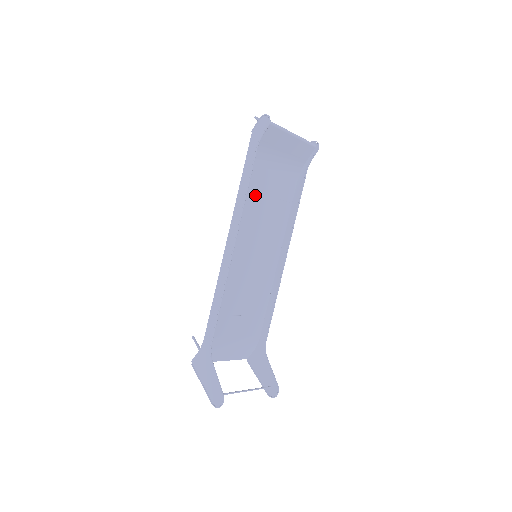
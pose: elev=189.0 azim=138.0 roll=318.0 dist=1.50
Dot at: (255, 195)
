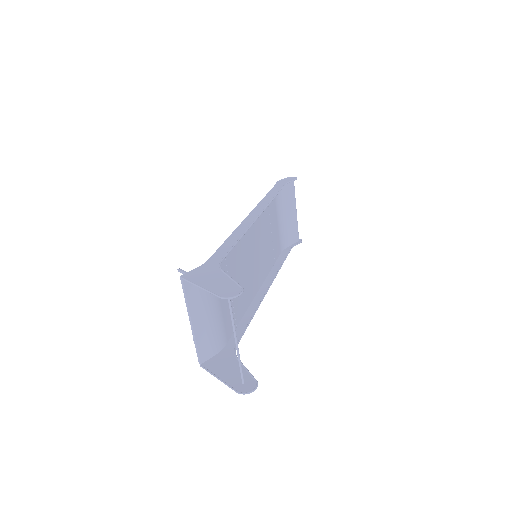
Dot at: (268, 216)
